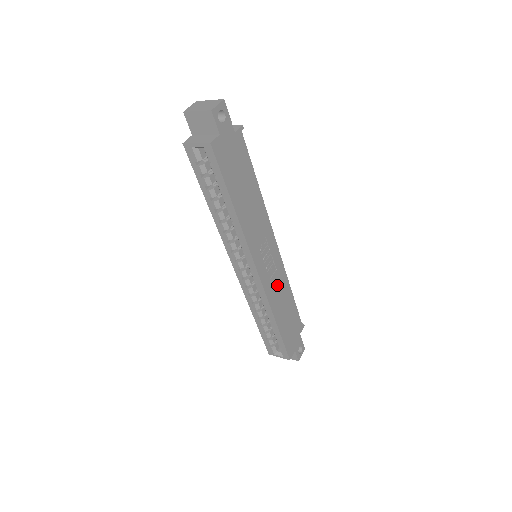
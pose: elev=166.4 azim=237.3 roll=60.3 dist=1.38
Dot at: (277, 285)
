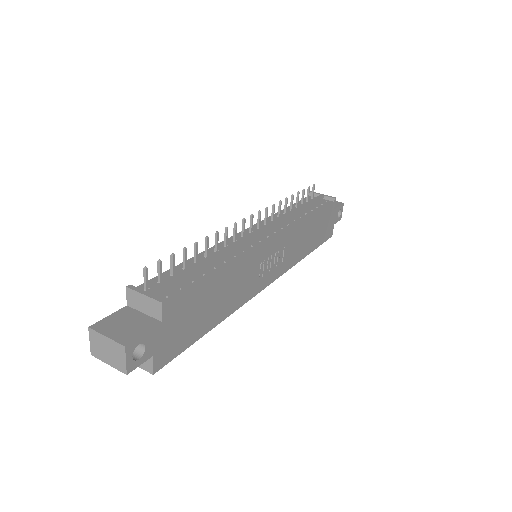
Dot at: (292, 247)
